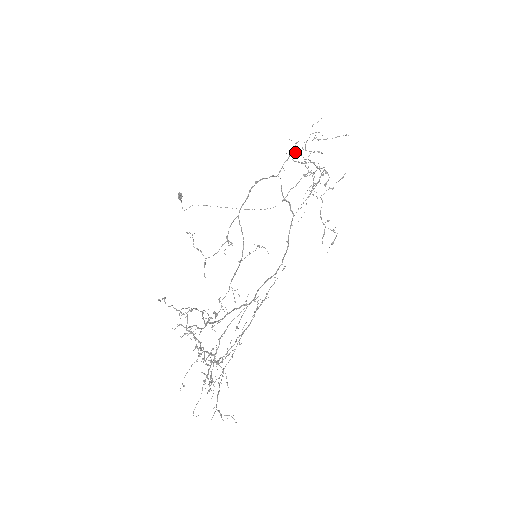
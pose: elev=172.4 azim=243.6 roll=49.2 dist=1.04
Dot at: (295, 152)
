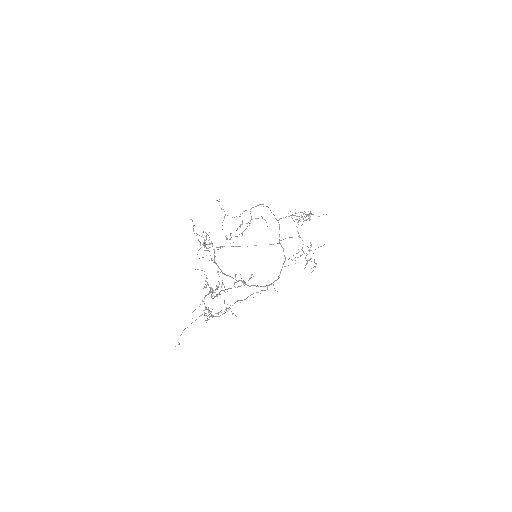
Dot at: (291, 217)
